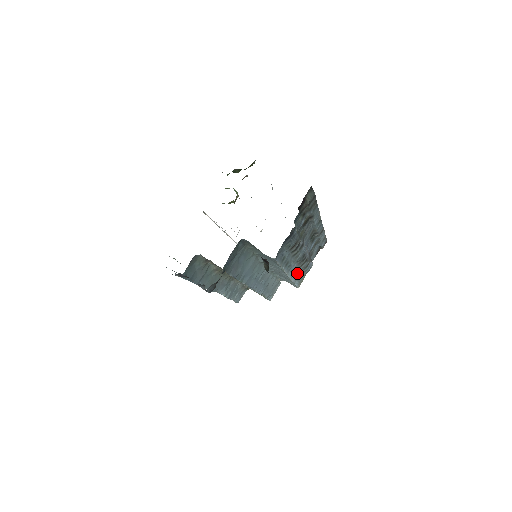
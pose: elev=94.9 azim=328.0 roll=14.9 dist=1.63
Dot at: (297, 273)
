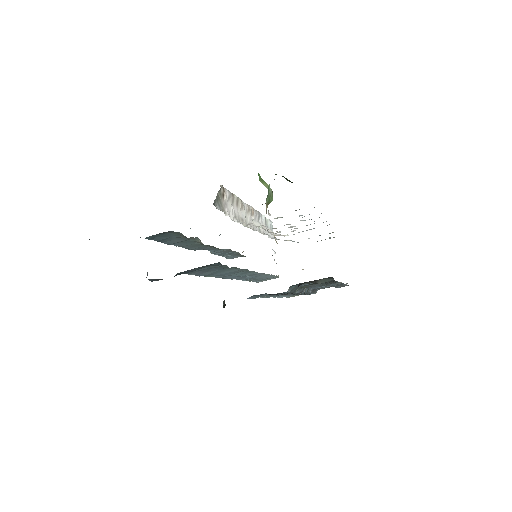
Dot at: (287, 295)
